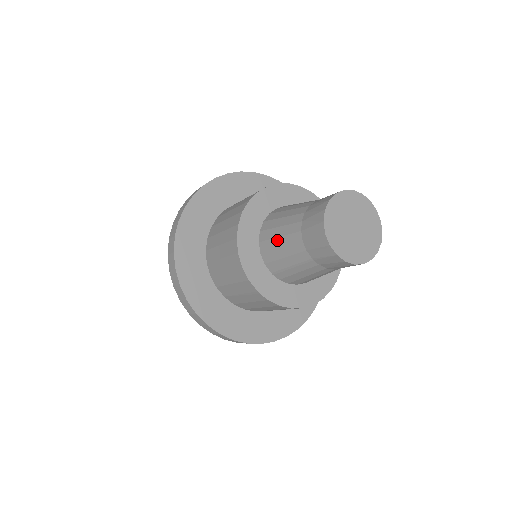
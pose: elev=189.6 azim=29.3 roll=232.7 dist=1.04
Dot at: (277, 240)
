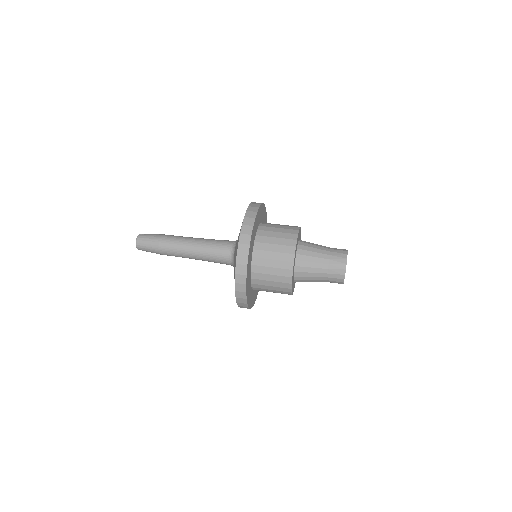
Dot at: (309, 274)
